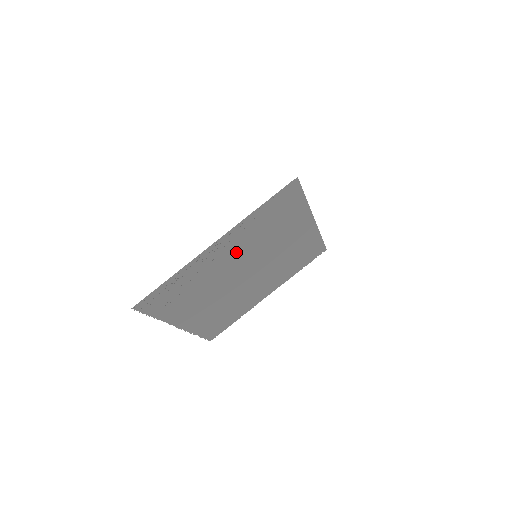
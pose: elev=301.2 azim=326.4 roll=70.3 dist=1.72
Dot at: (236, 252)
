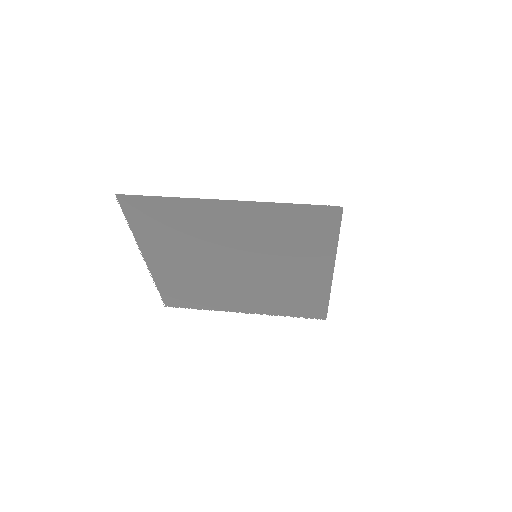
Dot at: (240, 232)
